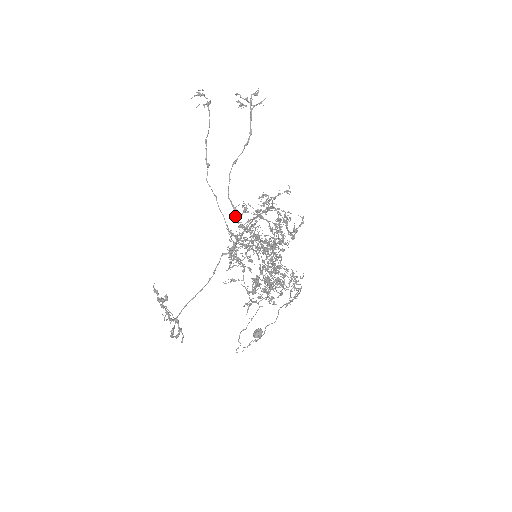
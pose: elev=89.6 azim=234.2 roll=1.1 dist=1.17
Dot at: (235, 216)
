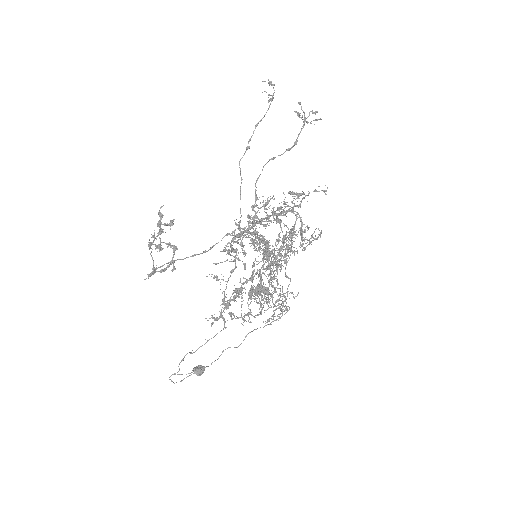
Dot at: (254, 204)
